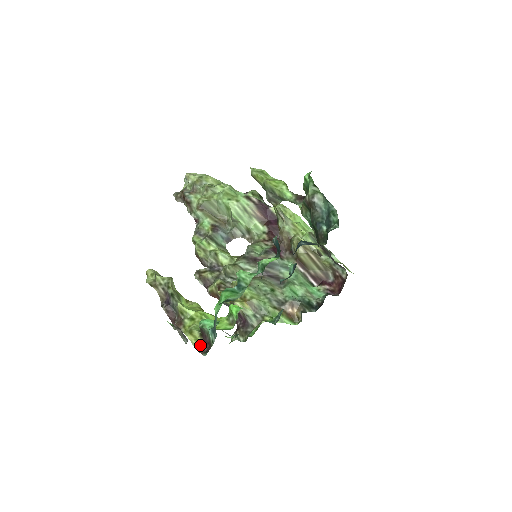
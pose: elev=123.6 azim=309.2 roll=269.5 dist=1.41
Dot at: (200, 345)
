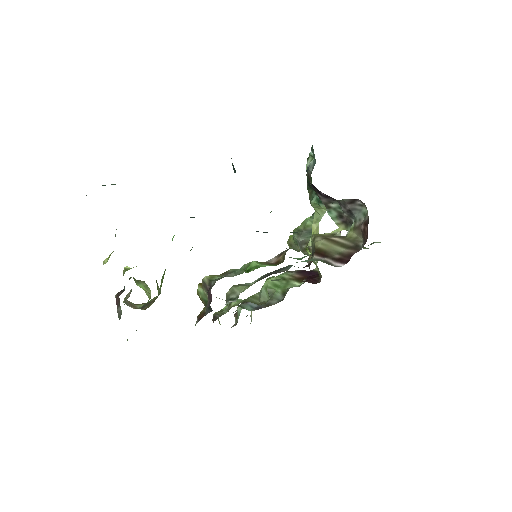
Dot at: occluded
